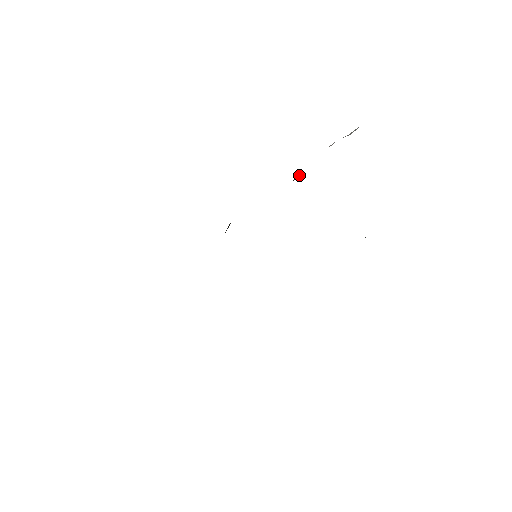
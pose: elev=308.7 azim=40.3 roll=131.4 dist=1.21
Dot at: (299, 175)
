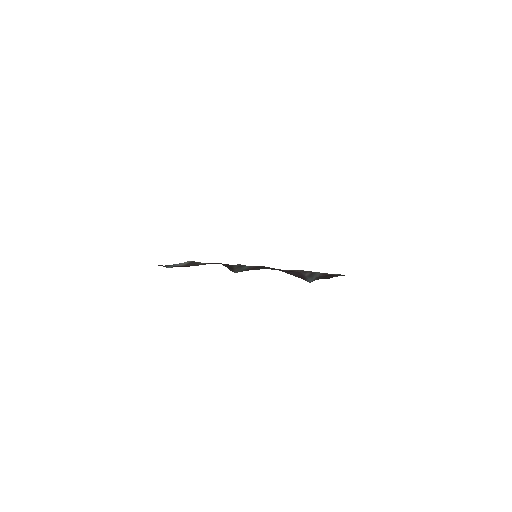
Dot at: occluded
